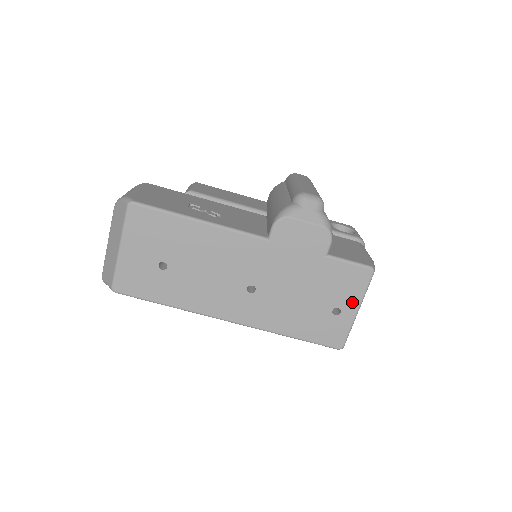
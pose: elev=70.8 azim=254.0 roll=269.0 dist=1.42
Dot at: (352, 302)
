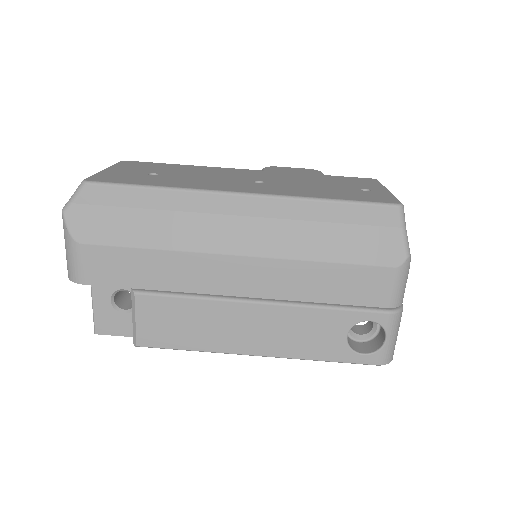
Dot at: (376, 187)
